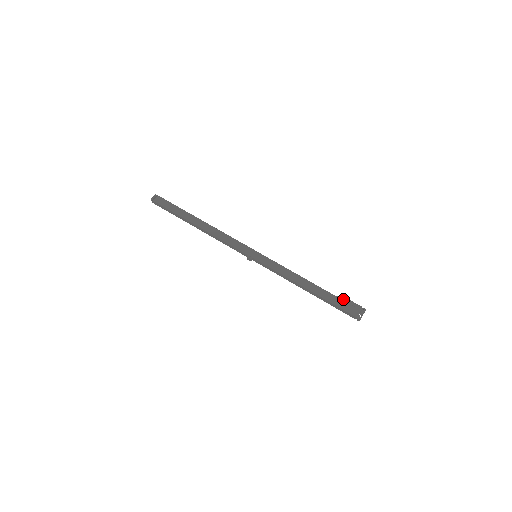
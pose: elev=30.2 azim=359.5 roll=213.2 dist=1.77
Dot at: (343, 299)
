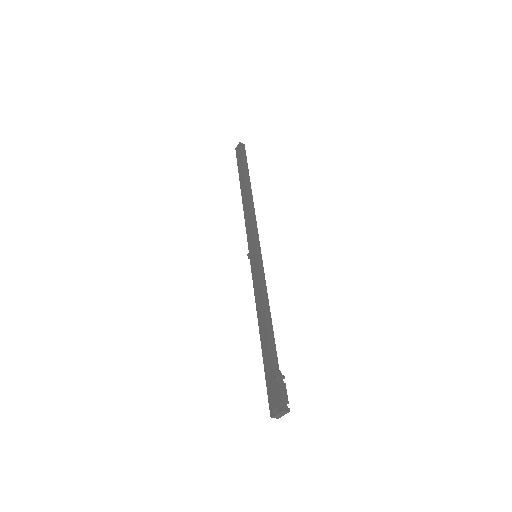
Dot at: (276, 374)
